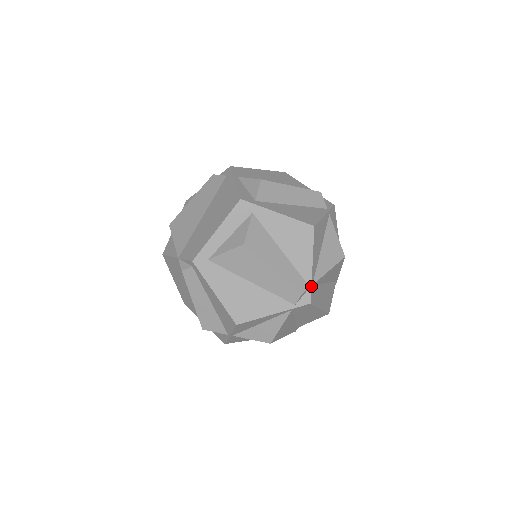
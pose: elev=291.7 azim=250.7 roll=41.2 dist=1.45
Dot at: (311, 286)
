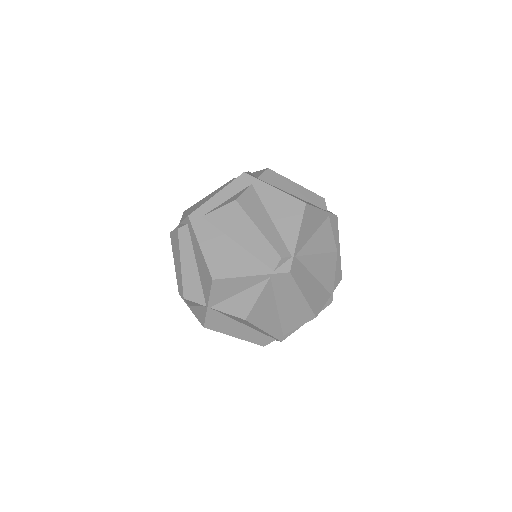
Dot at: (293, 256)
